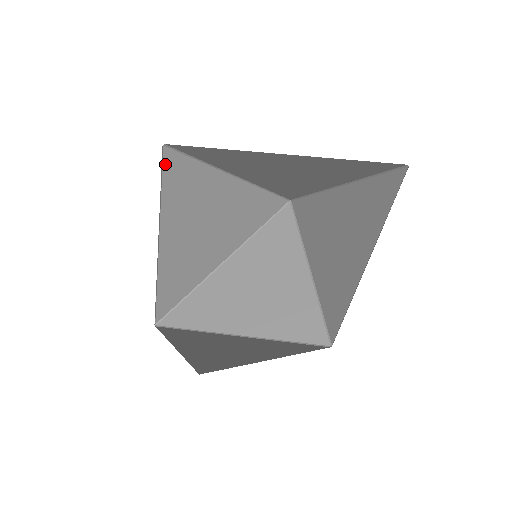
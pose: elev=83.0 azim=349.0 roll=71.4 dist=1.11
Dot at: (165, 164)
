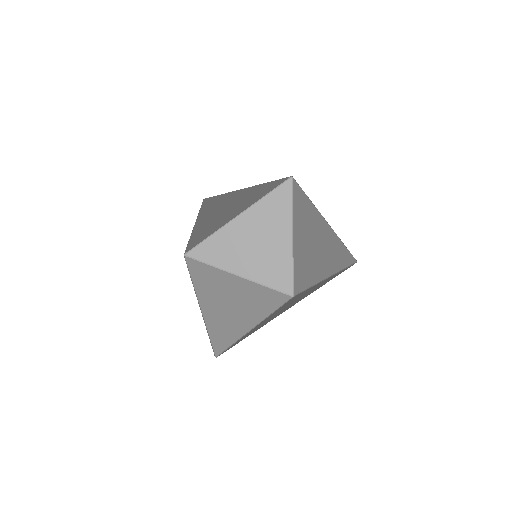
Dot at: (203, 204)
